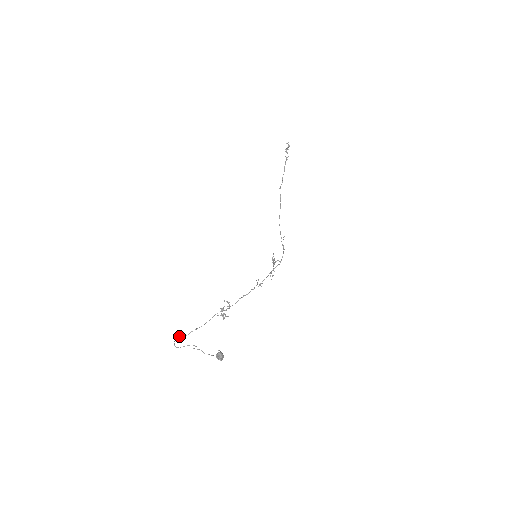
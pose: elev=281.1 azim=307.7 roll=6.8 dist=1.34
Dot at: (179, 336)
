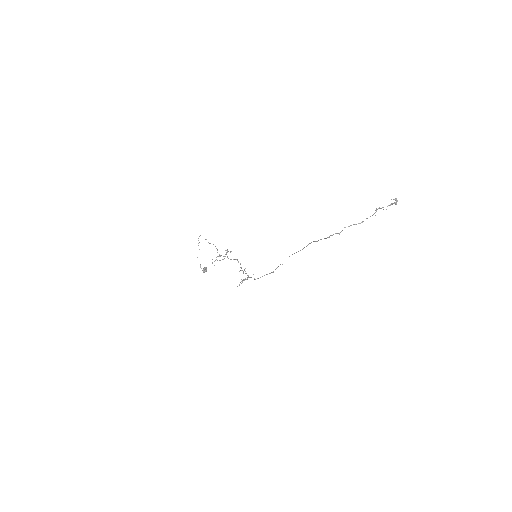
Dot at: occluded
